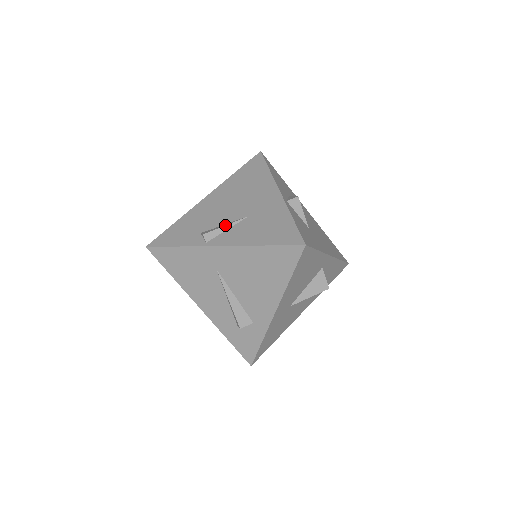
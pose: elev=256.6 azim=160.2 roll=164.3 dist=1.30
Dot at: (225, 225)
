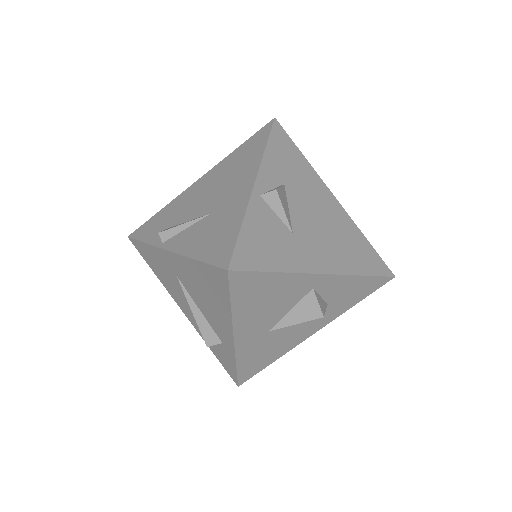
Dot at: (183, 223)
